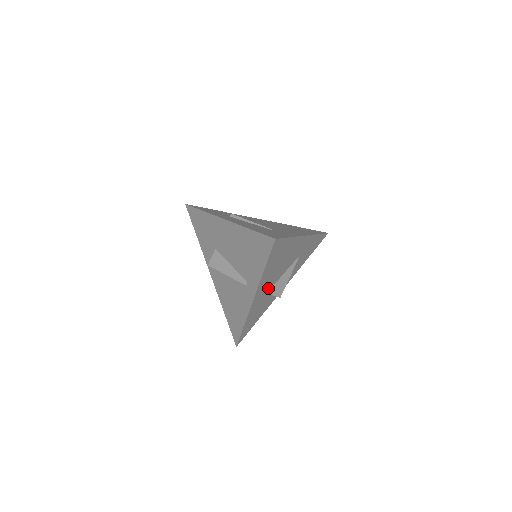
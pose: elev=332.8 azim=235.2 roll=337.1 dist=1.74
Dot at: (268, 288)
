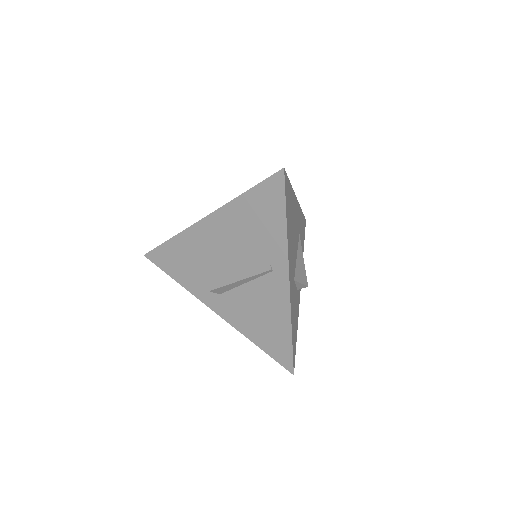
Dot at: (293, 271)
